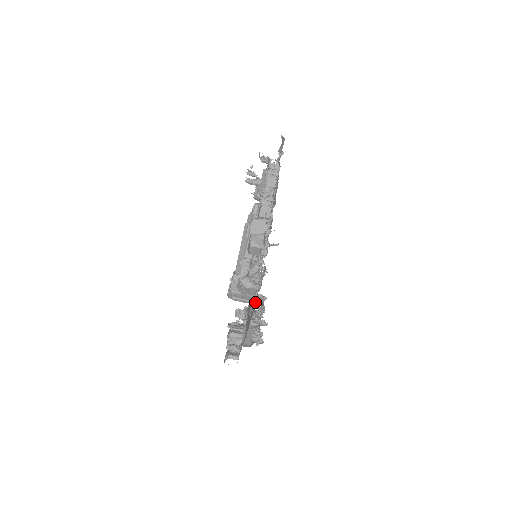
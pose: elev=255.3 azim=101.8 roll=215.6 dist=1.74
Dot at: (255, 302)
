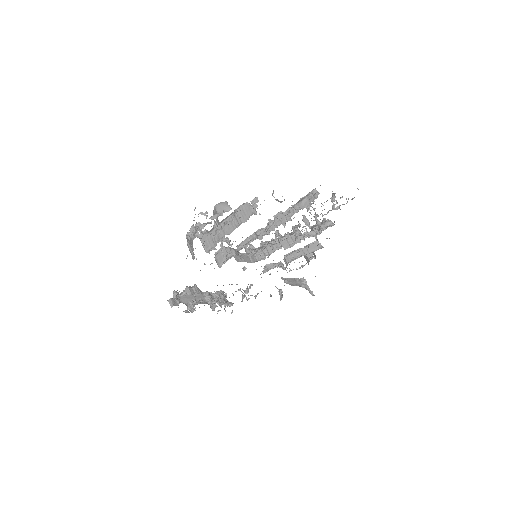
Dot at: occluded
